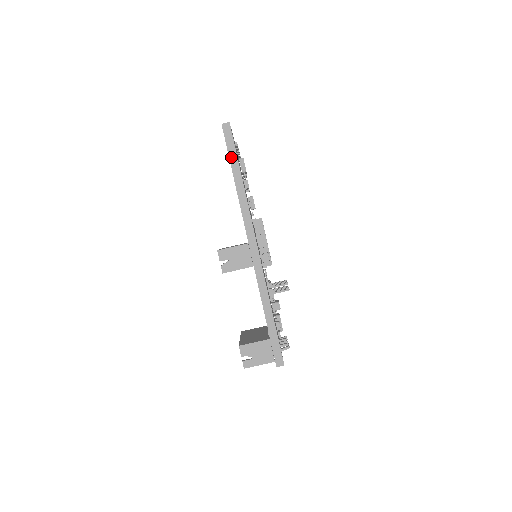
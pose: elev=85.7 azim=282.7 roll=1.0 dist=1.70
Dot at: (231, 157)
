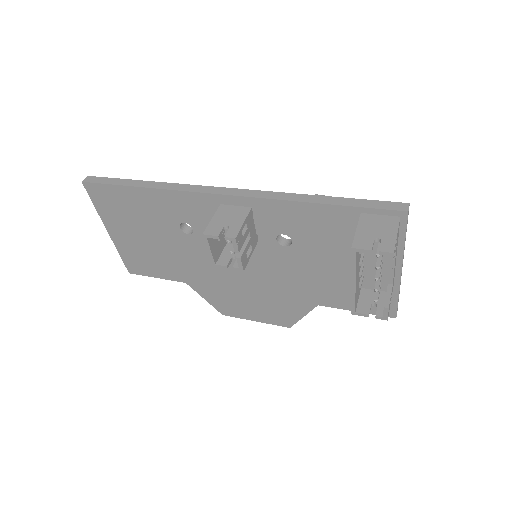
Dot at: (118, 183)
